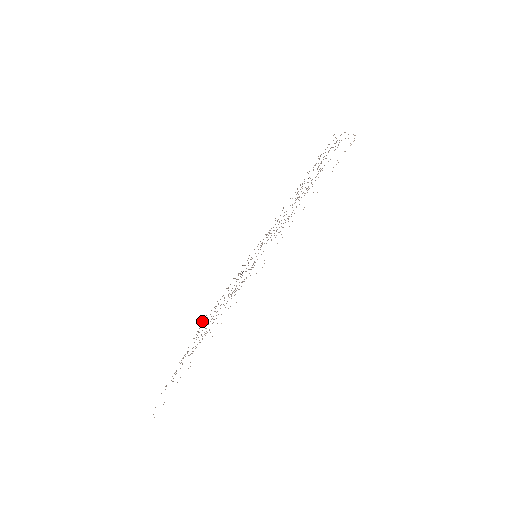
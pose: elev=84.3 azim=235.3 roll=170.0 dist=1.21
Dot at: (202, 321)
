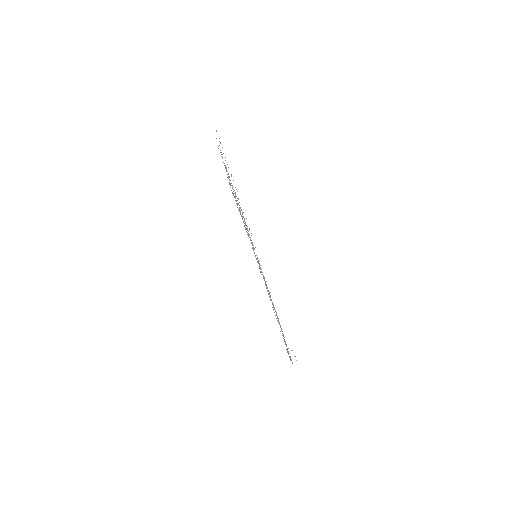
Dot at: occluded
